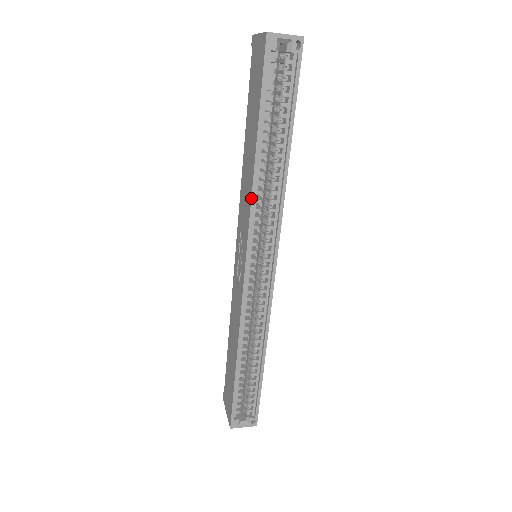
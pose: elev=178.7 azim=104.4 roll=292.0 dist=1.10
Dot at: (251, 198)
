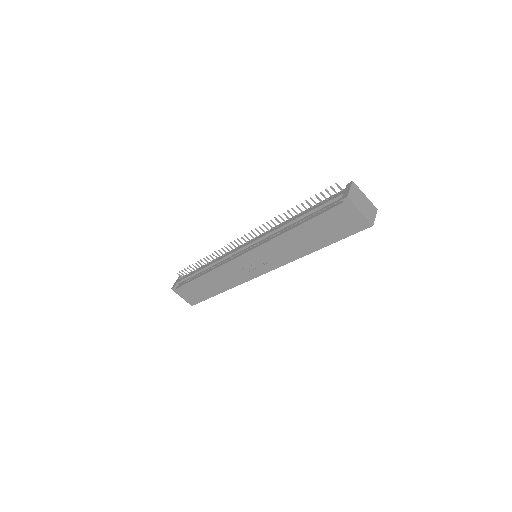
Dot at: occluded
